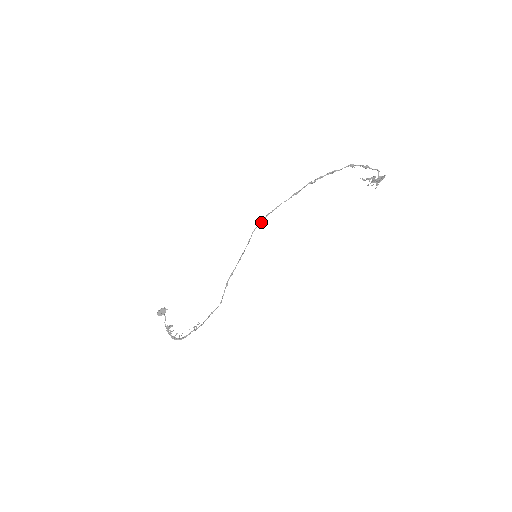
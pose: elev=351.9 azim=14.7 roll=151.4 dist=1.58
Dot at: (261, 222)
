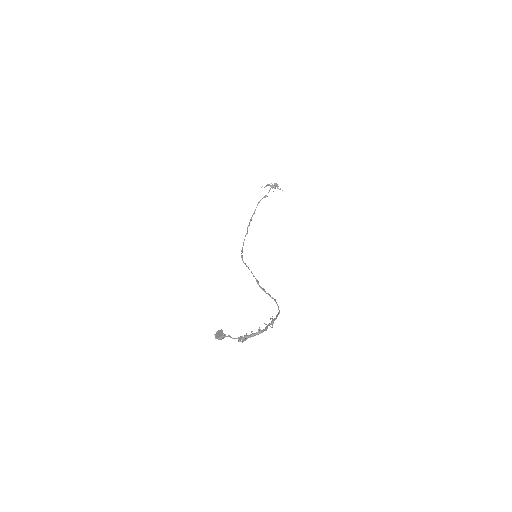
Dot at: (242, 255)
